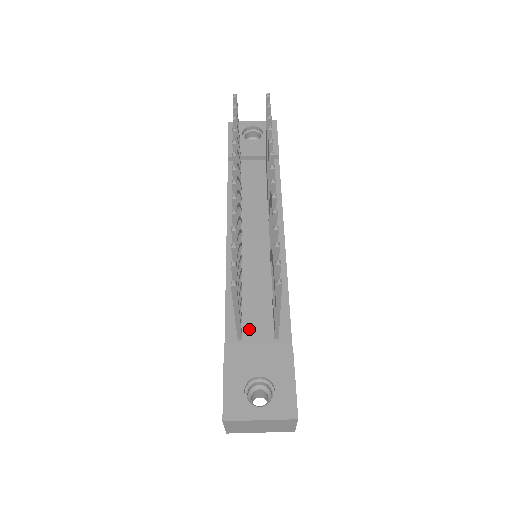
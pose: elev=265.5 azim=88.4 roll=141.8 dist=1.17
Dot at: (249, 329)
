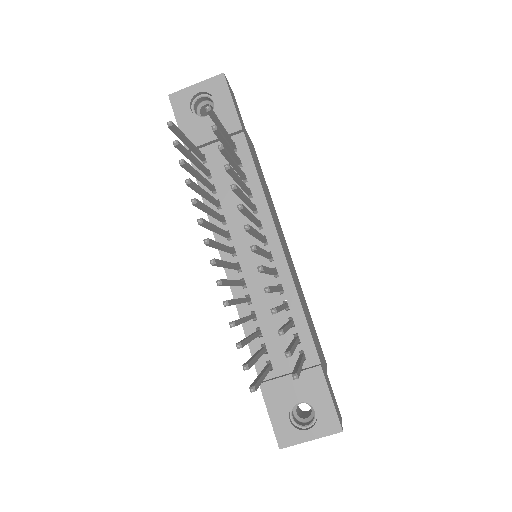
Dot at: (275, 355)
